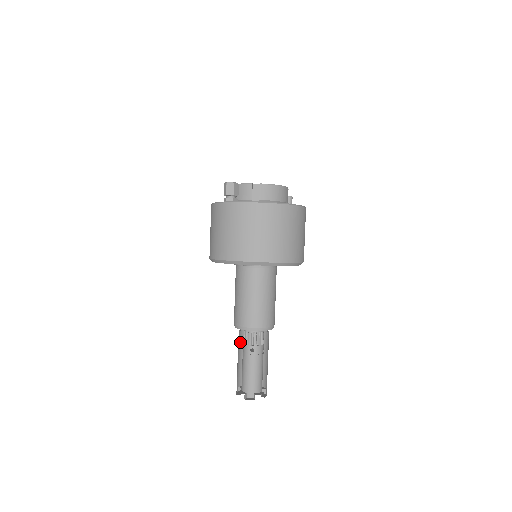
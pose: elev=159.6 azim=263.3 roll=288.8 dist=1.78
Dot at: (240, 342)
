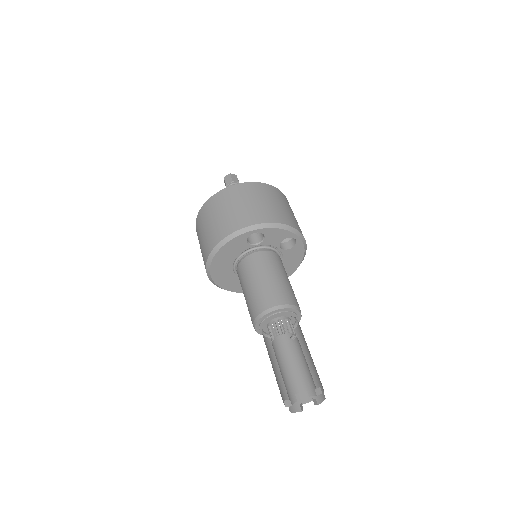
Dot at: occluded
